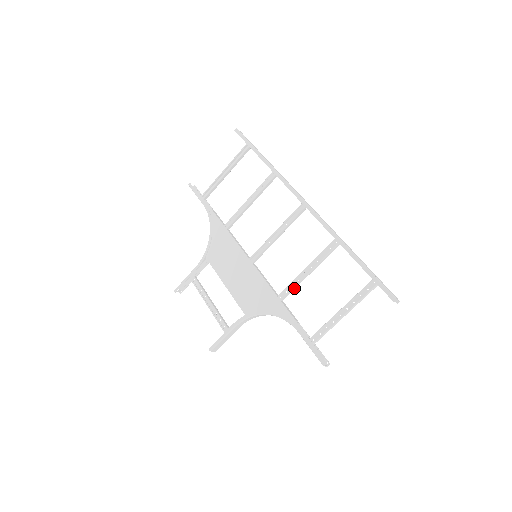
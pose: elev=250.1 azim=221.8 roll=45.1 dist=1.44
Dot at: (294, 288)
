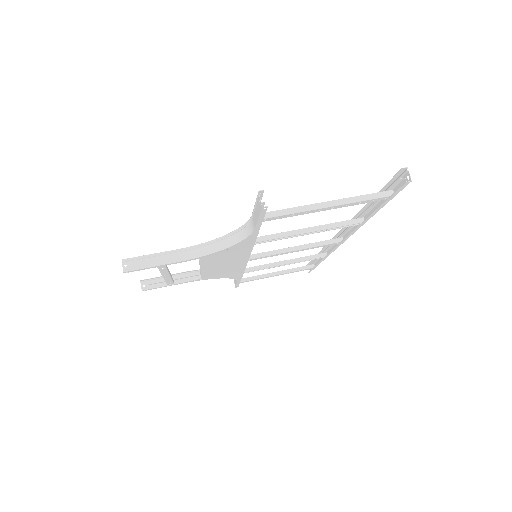
Dot at: (278, 236)
